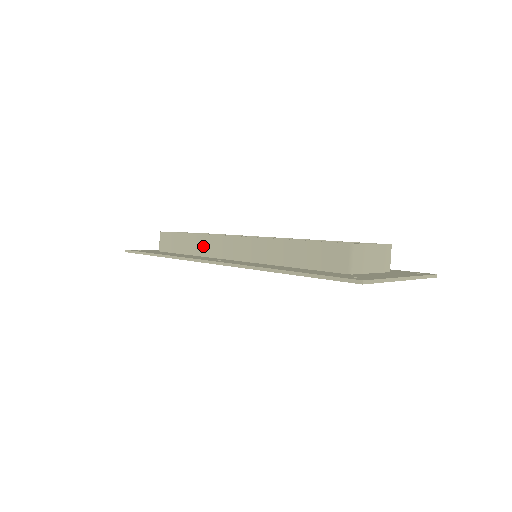
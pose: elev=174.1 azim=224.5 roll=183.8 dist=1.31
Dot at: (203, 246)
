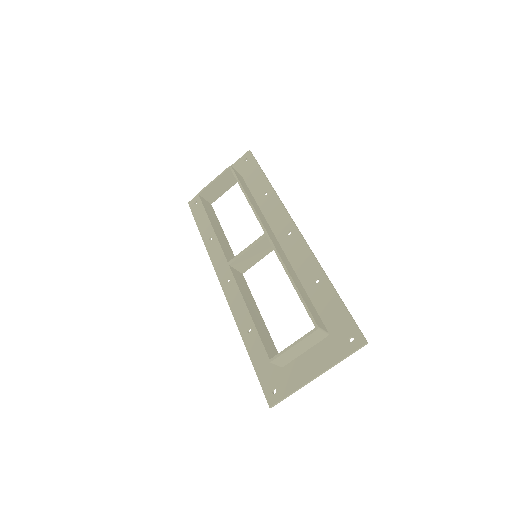
Dot at: occluded
